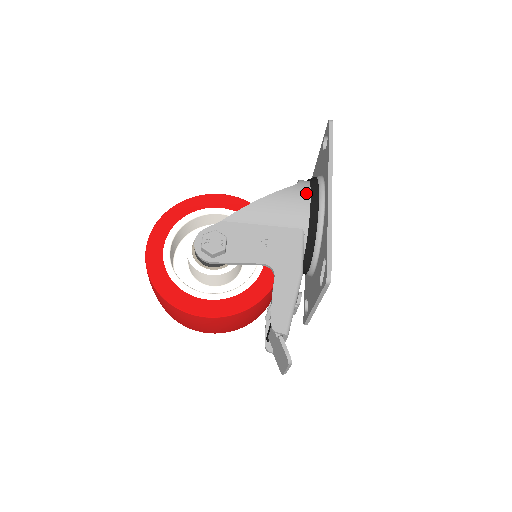
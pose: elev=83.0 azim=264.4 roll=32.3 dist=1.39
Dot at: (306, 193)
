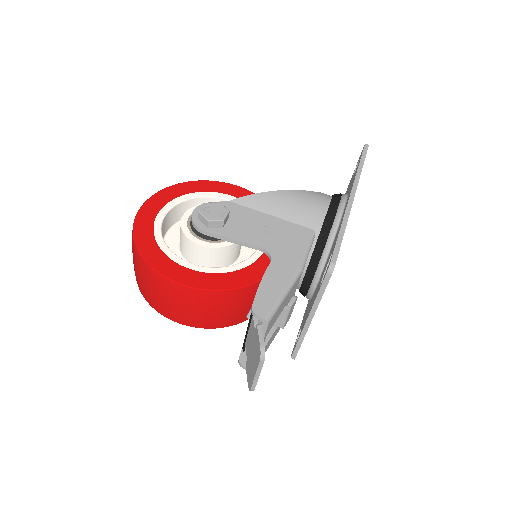
Dot at: (326, 199)
